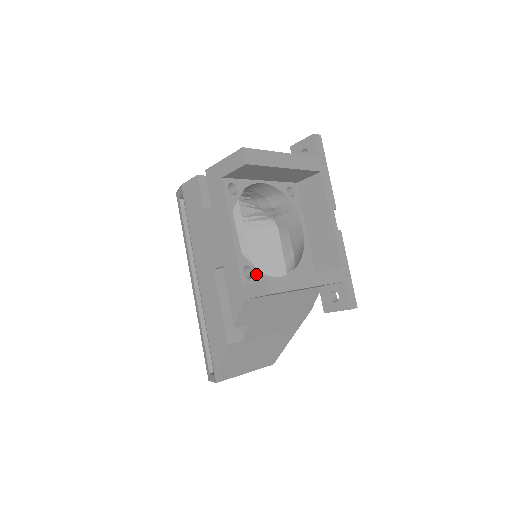
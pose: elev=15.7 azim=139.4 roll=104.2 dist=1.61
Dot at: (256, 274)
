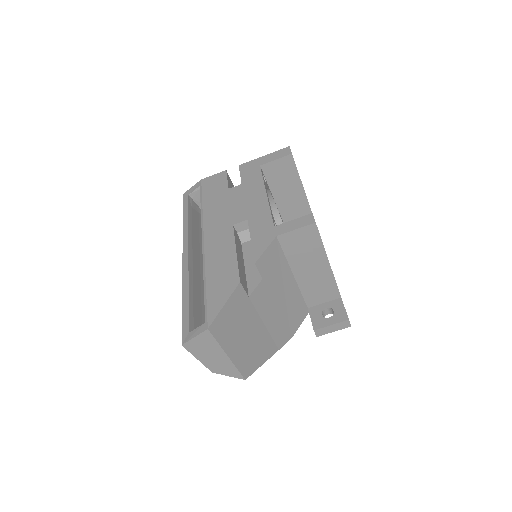
Dot at: occluded
